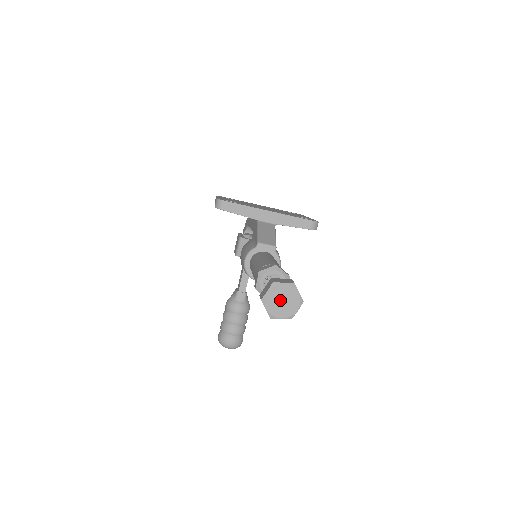
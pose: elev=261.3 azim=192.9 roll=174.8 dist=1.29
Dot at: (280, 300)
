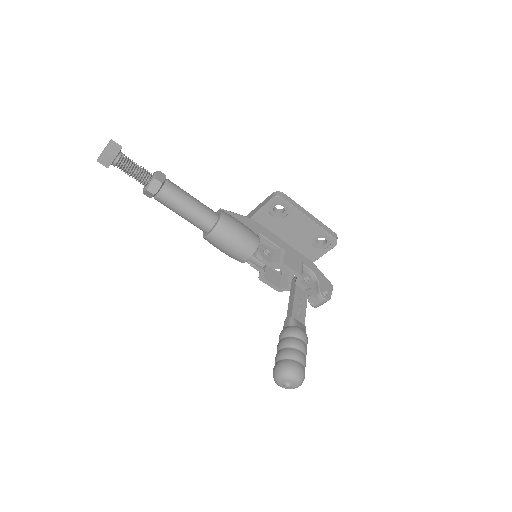
Dot at: occluded
